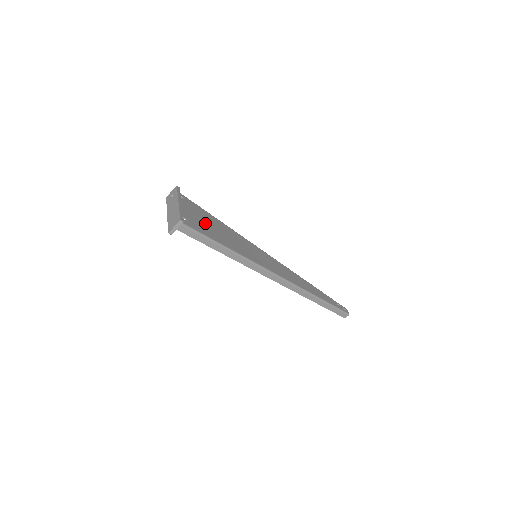
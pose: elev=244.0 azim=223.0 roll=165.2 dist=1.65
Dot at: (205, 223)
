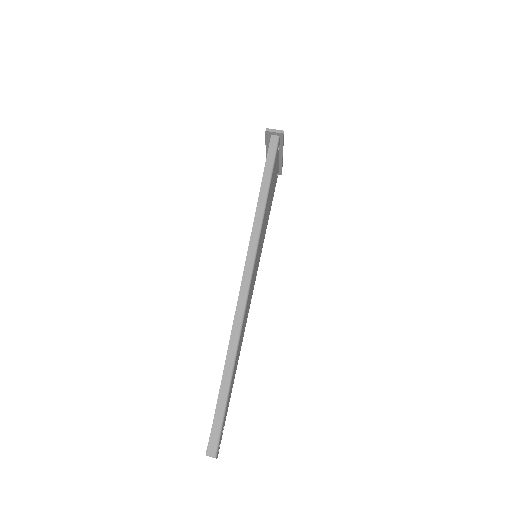
Dot at: (273, 183)
